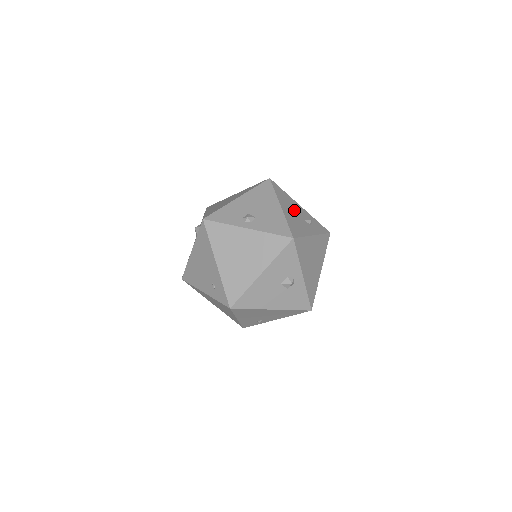
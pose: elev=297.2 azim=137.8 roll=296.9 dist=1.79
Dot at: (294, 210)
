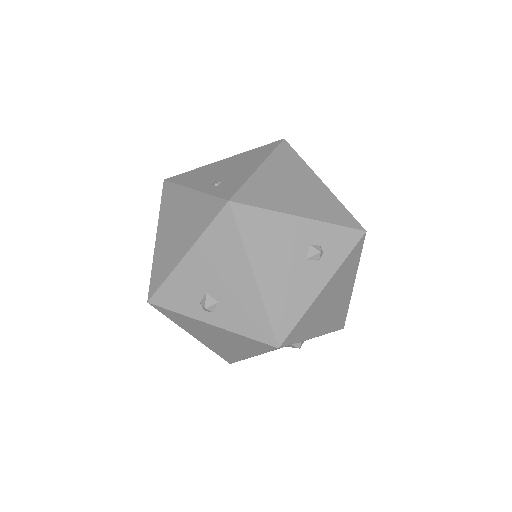
Dot at: (284, 253)
